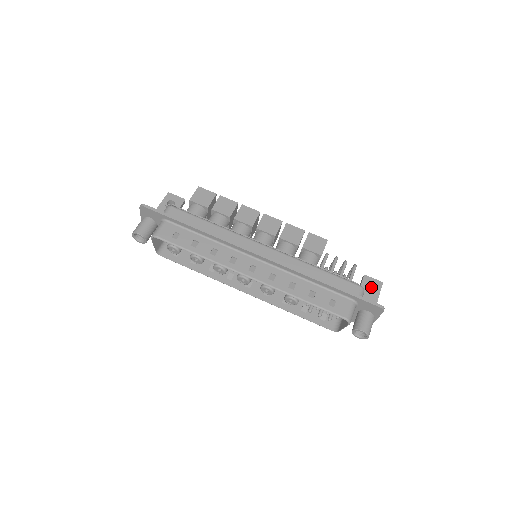
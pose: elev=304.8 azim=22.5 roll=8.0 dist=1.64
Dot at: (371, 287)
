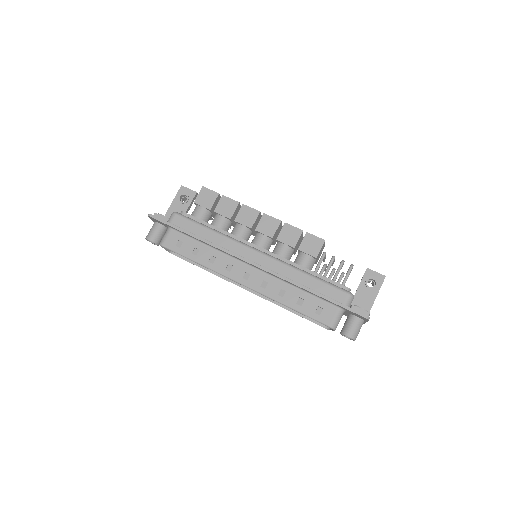
Dot at: (373, 280)
